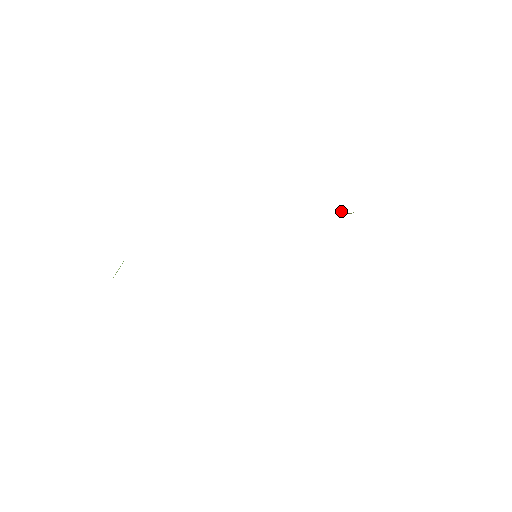
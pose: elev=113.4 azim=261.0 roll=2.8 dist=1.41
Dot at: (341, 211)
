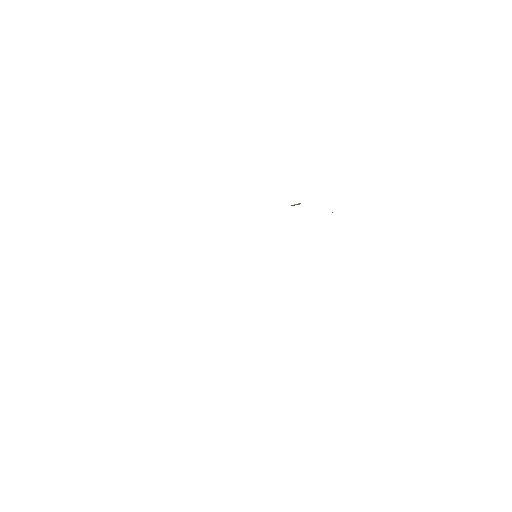
Dot at: (293, 205)
